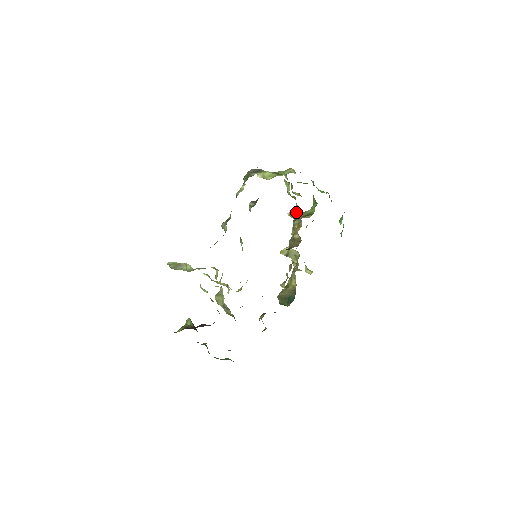
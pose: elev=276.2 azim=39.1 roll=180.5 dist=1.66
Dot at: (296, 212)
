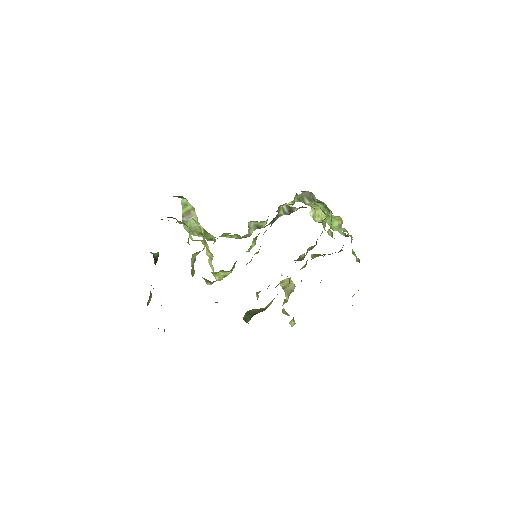
Dot at: (317, 239)
